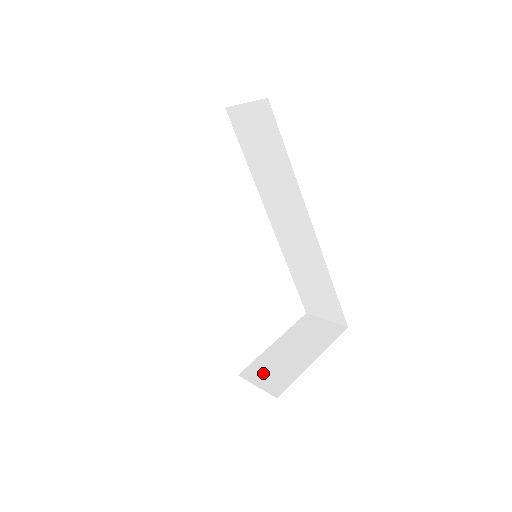
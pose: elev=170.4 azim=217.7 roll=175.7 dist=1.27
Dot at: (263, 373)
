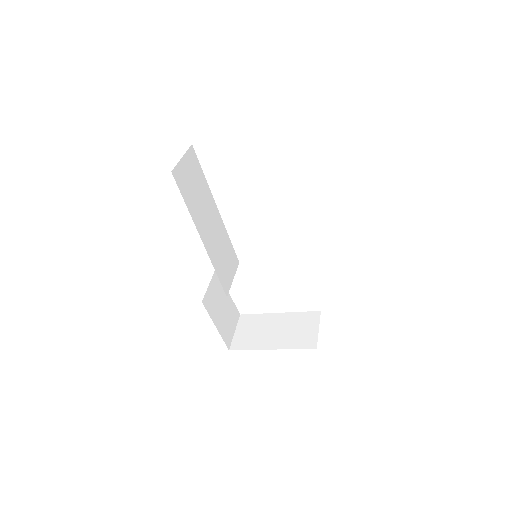
Dot at: (247, 327)
